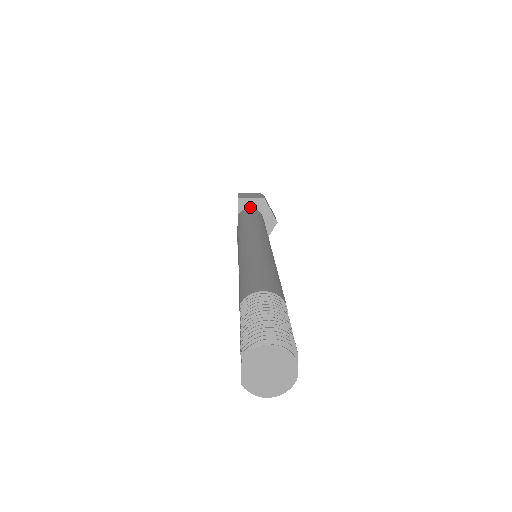
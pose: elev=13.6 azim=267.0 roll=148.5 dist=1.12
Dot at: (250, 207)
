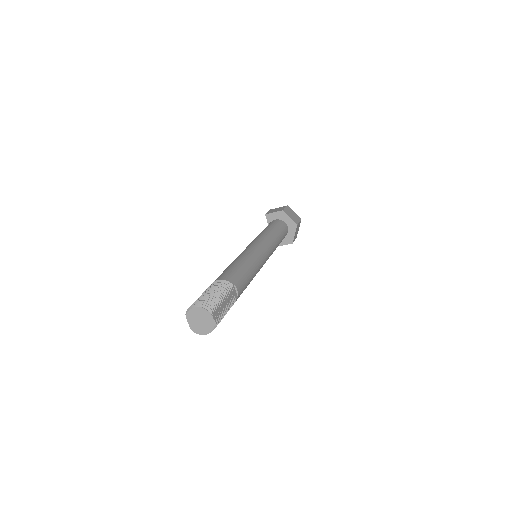
Dot at: (275, 219)
